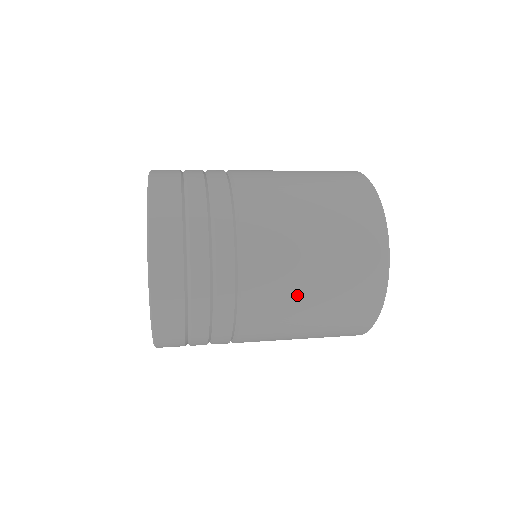
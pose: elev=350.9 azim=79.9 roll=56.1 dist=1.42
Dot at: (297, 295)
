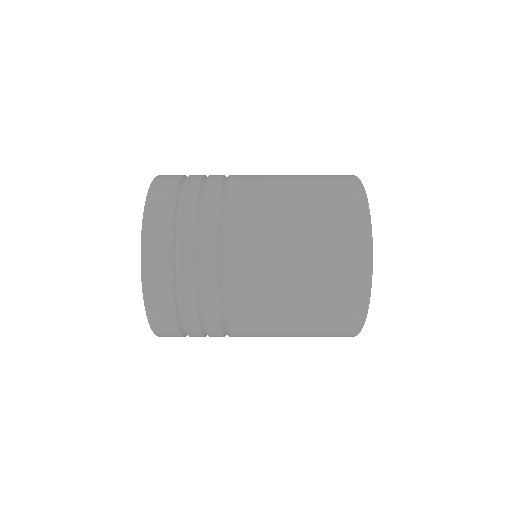
Dot at: (277, 335)
